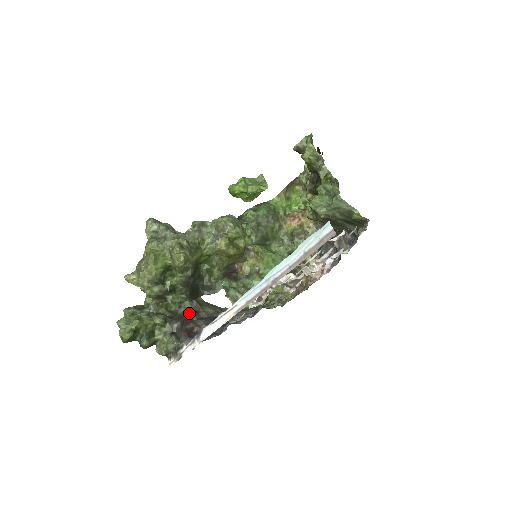
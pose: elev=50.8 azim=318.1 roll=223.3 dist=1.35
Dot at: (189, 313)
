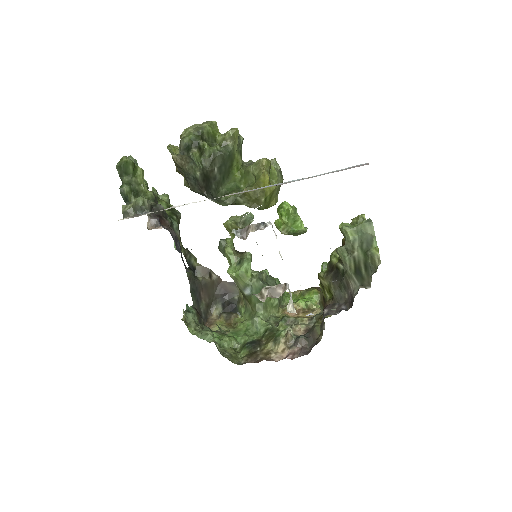
Dot at: (172, 223)
